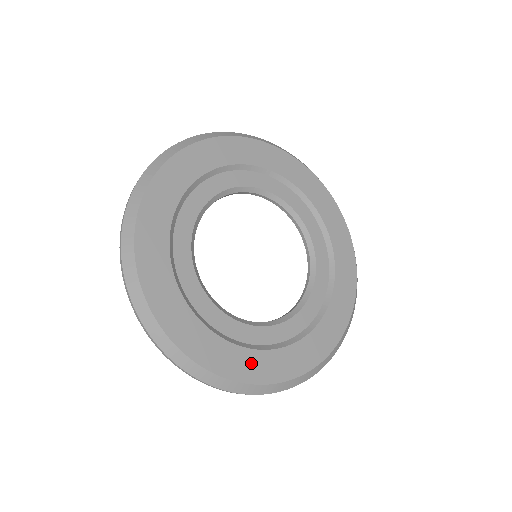
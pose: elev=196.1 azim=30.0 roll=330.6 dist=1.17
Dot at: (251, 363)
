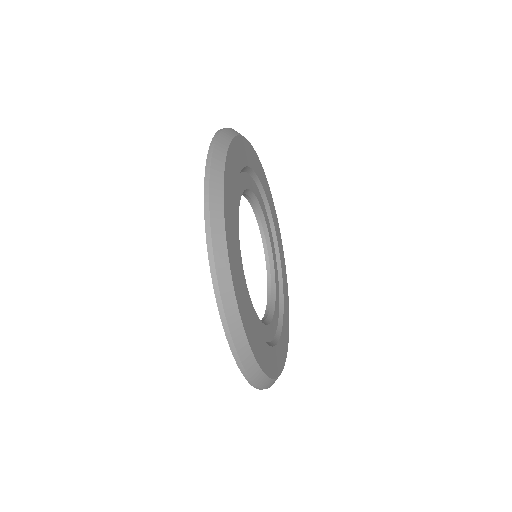
Dot at: (233, 244)
